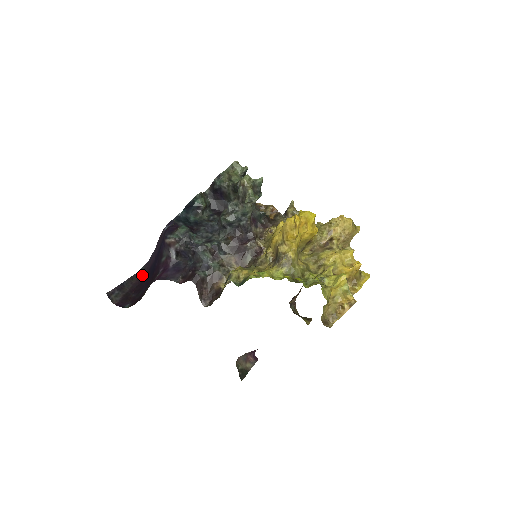
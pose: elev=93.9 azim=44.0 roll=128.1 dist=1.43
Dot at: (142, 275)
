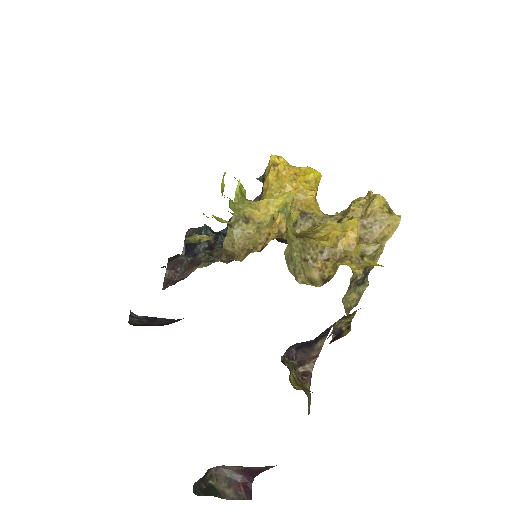
Dot at: occluded
